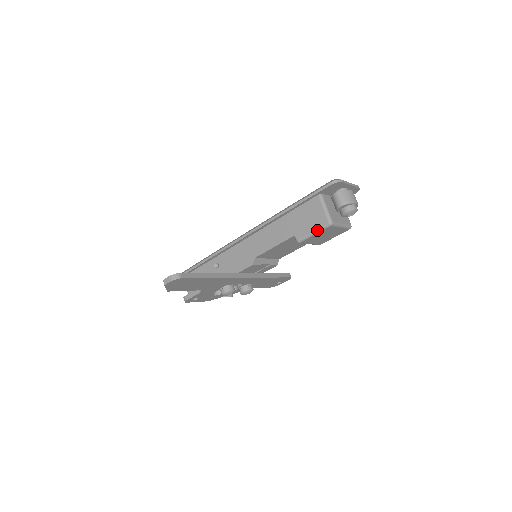
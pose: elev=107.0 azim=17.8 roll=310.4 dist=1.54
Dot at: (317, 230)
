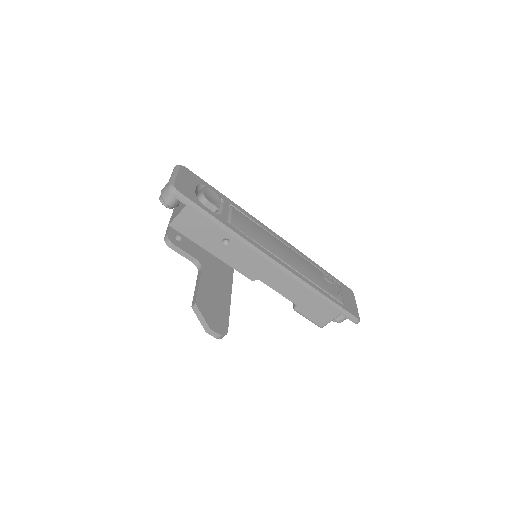
Dot at: (312, 321)
